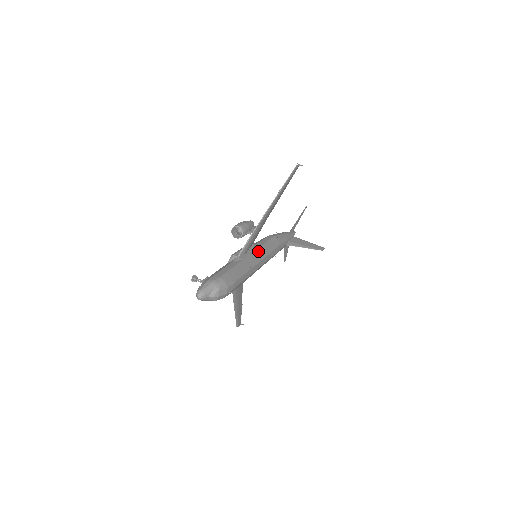
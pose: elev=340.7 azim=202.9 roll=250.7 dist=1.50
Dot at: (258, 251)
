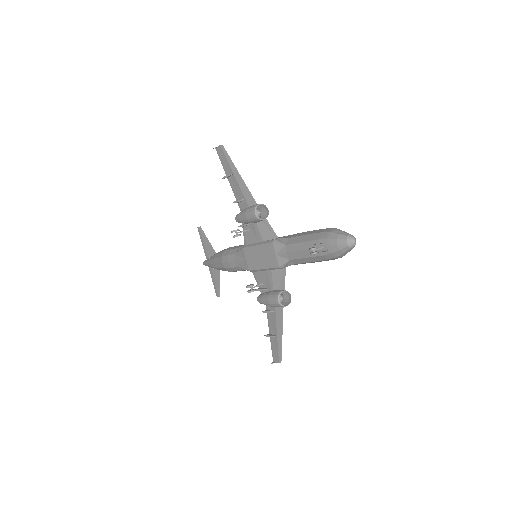
Dot at: occluded
